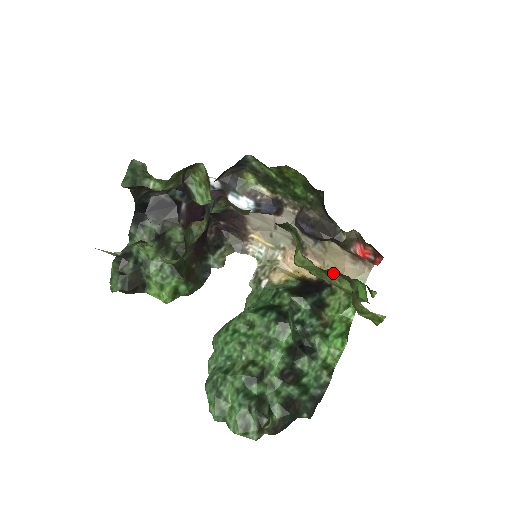
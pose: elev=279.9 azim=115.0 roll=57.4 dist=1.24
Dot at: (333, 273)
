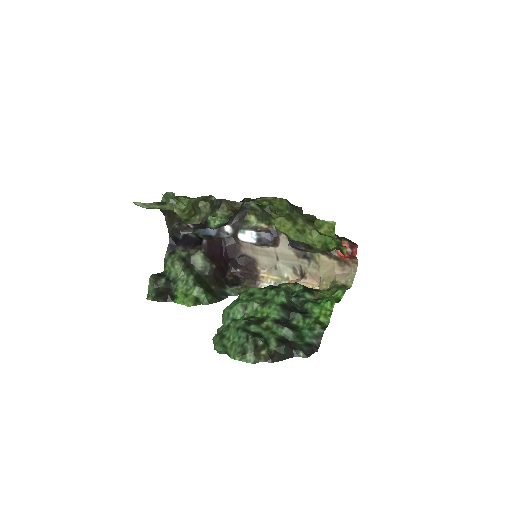
Dot at: (300, 219)
